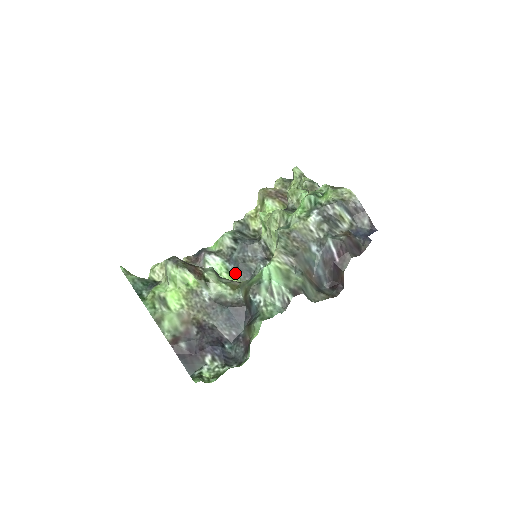
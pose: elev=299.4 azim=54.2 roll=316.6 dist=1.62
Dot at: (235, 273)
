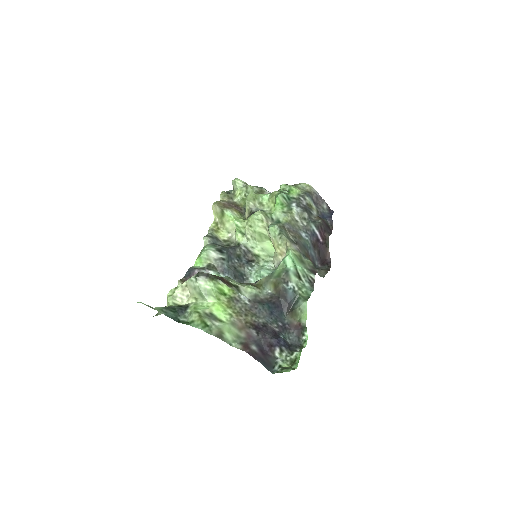
Dot at: occluded
